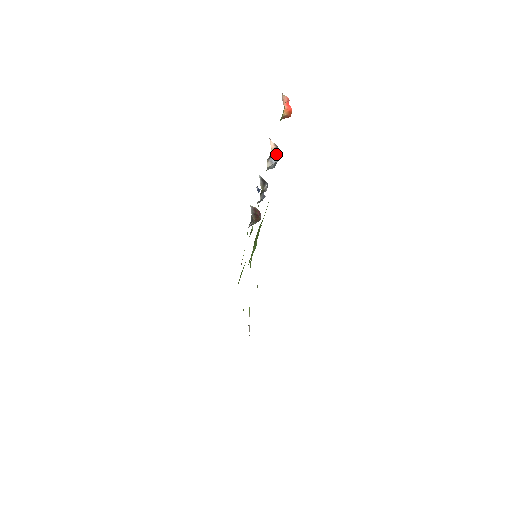
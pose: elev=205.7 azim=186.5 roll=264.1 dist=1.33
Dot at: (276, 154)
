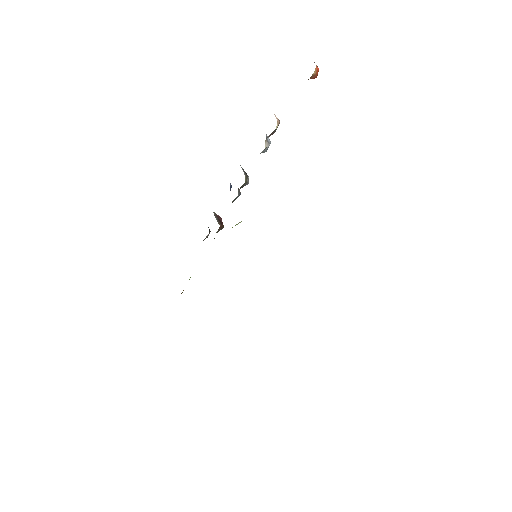
Dot at: (267, 136)
